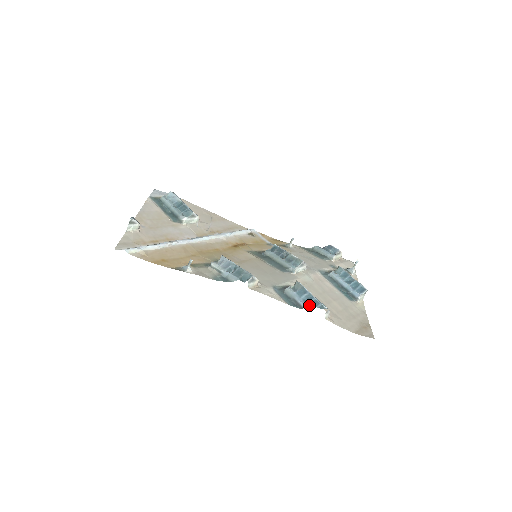
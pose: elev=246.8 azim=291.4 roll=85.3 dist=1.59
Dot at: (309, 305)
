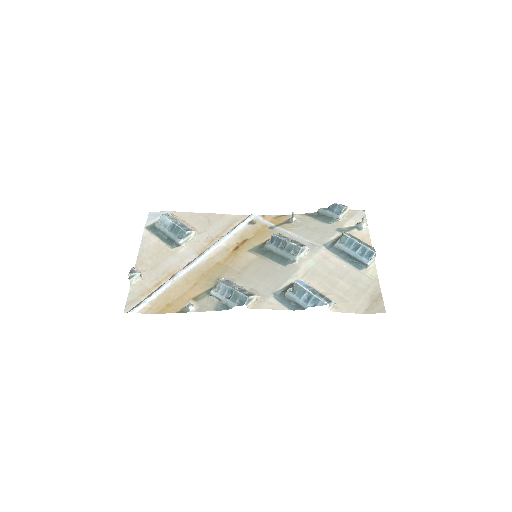
Dot at: (310, 305)
